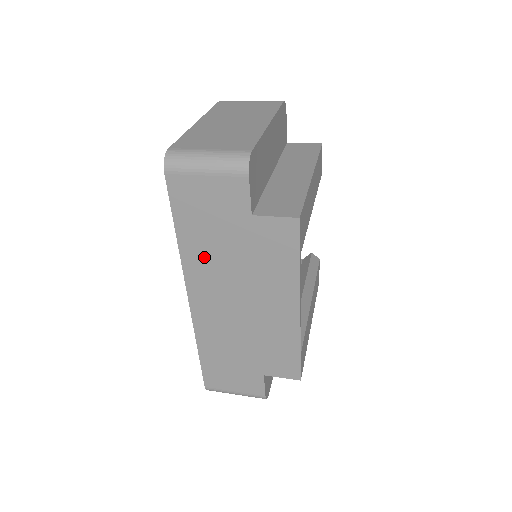
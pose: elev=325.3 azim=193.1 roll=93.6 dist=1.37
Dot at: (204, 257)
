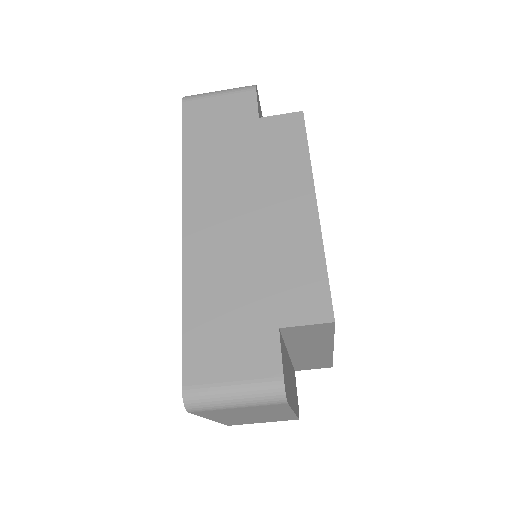
Dot at: (208, 168)
